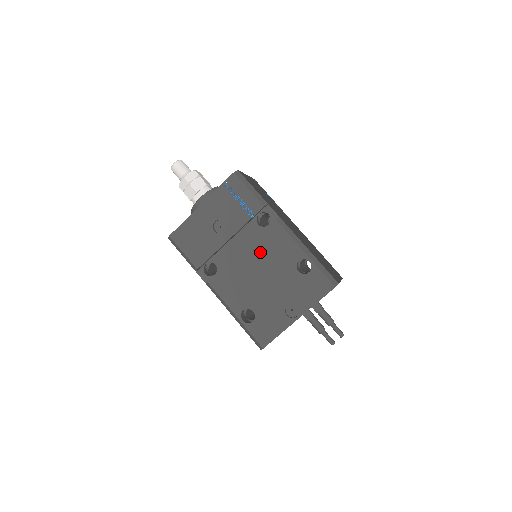
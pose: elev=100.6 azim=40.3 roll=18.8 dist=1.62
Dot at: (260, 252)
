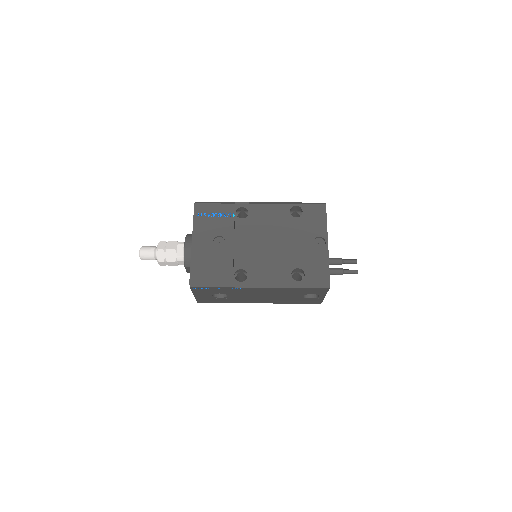
Dot at: (262, 230)
